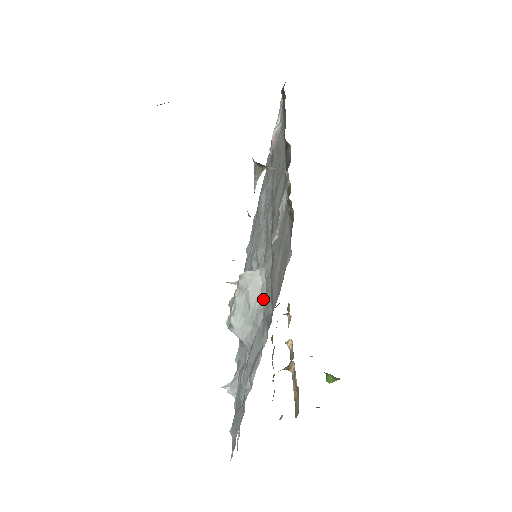
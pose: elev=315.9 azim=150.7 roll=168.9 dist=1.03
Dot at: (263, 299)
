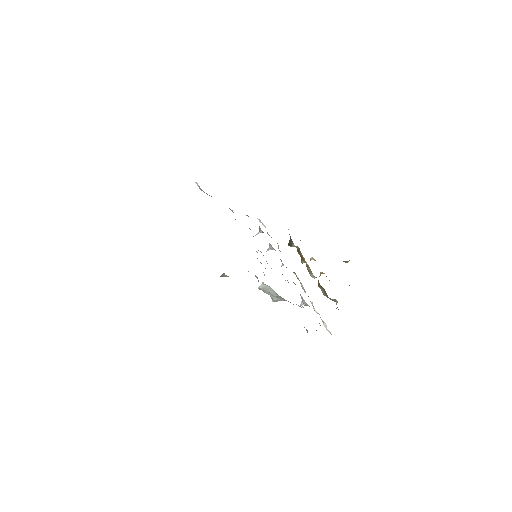
Dot at: (277, 294)
